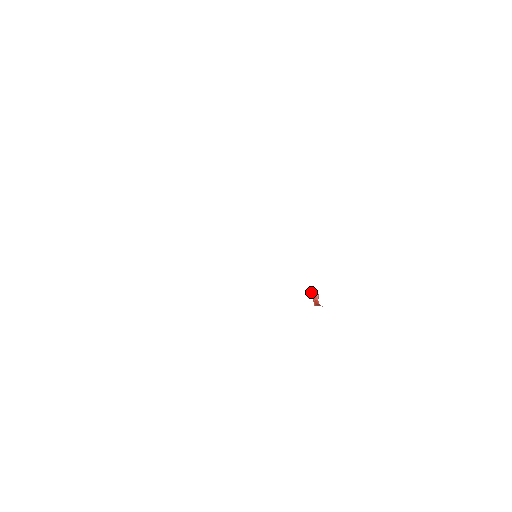
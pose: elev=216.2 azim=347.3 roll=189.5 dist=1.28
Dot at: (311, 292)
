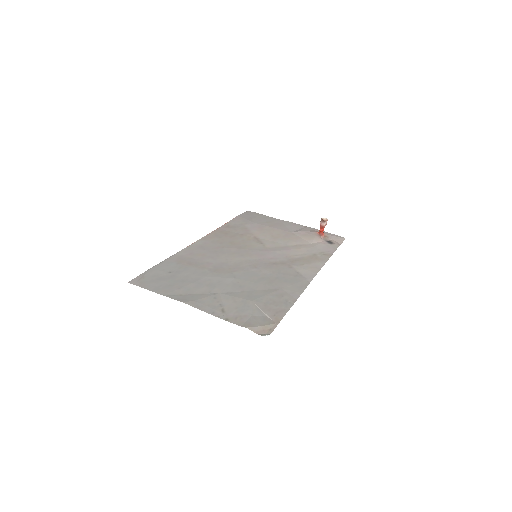
Dot at: (321, 221)
